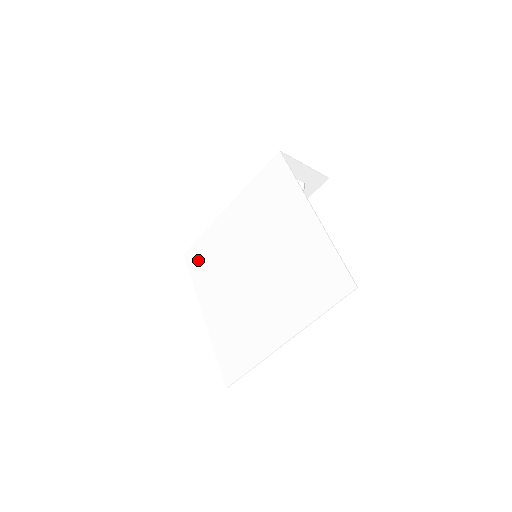
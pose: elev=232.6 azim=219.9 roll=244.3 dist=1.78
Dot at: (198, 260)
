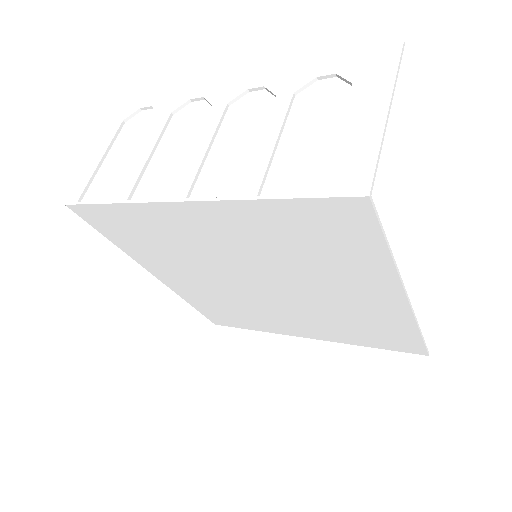
Dot at: (117, 230)
